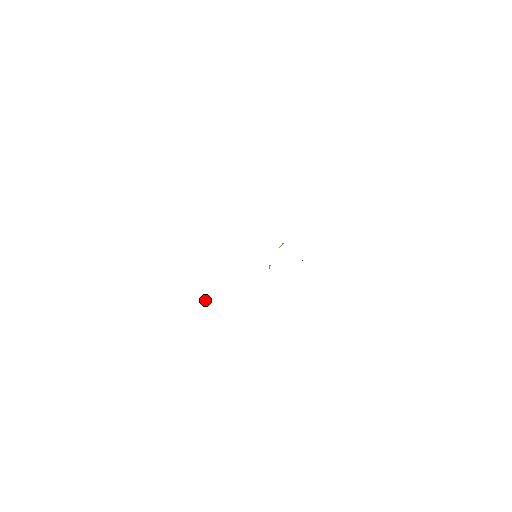
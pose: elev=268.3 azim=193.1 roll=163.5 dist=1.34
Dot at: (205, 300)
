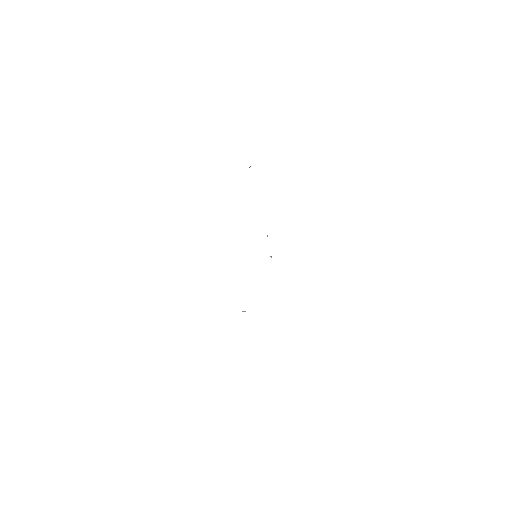
Dot at: (245, 311)
